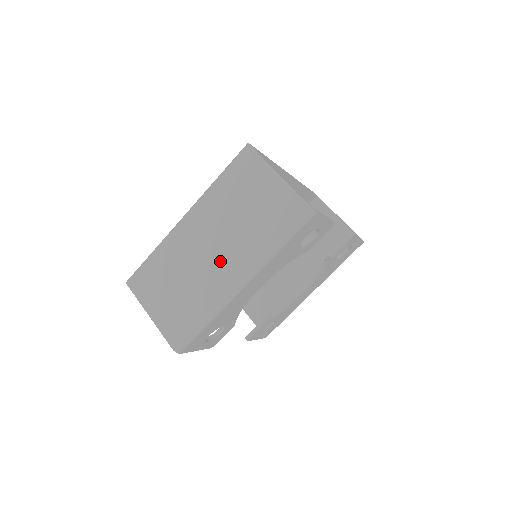
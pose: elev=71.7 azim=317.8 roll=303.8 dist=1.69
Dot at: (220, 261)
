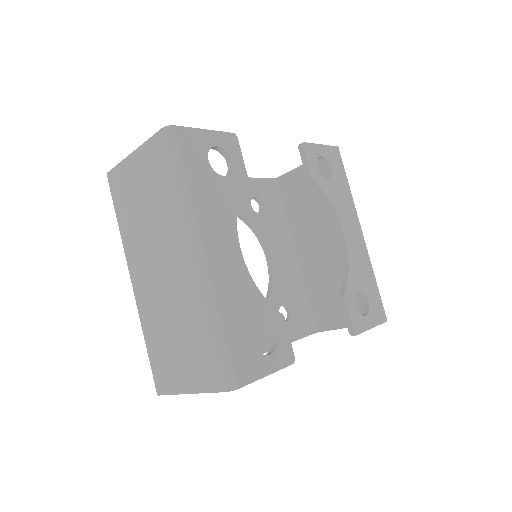
Dot at: (171, 266)
